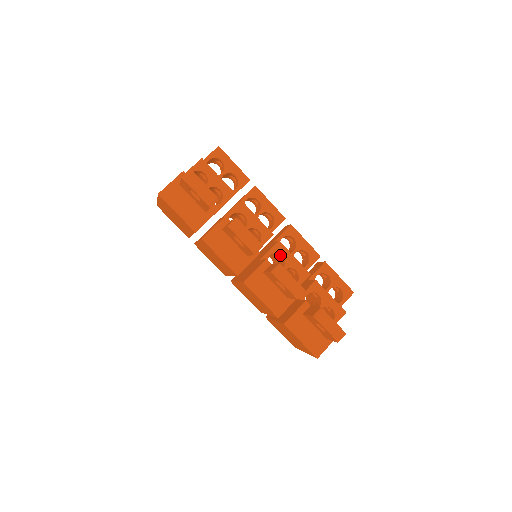
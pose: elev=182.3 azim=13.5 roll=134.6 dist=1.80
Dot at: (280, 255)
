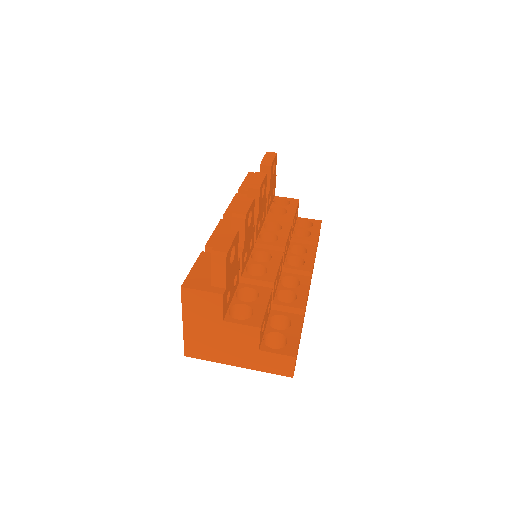
Dot at: occluded
